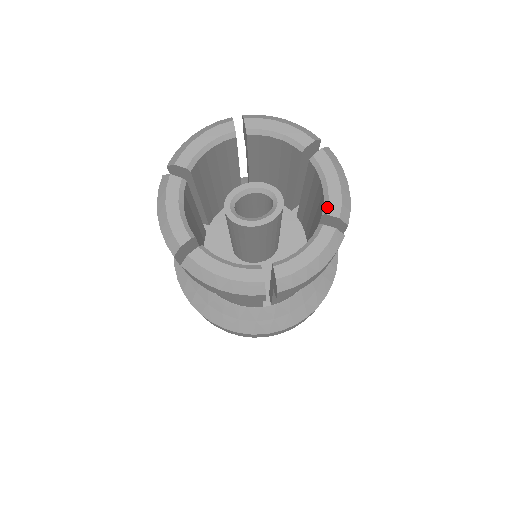
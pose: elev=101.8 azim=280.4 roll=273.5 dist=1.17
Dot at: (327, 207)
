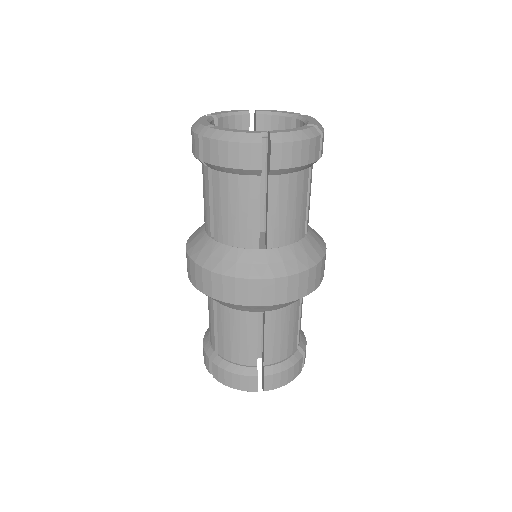
Dot at: (307, 123)
